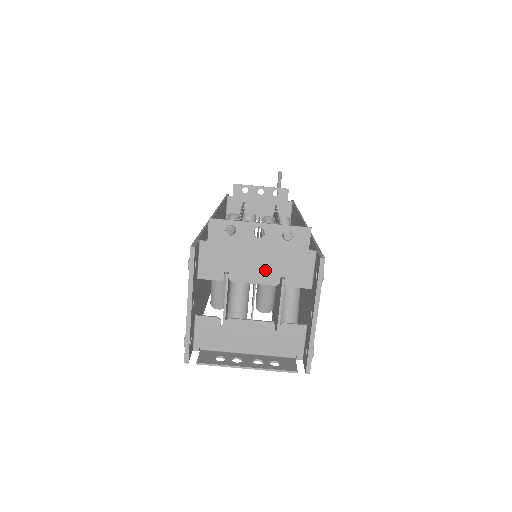
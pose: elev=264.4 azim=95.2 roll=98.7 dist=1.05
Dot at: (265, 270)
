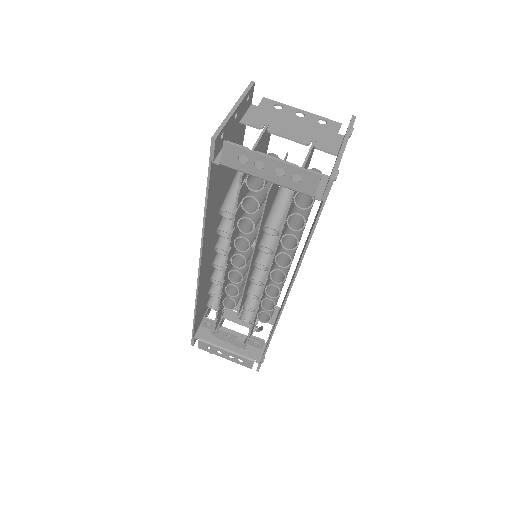
Dot at: (300, 133)
